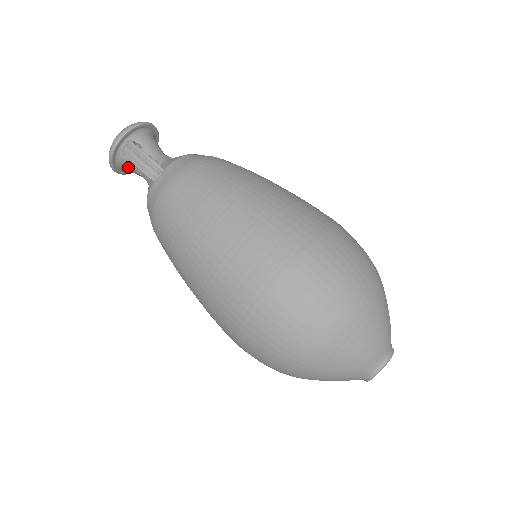
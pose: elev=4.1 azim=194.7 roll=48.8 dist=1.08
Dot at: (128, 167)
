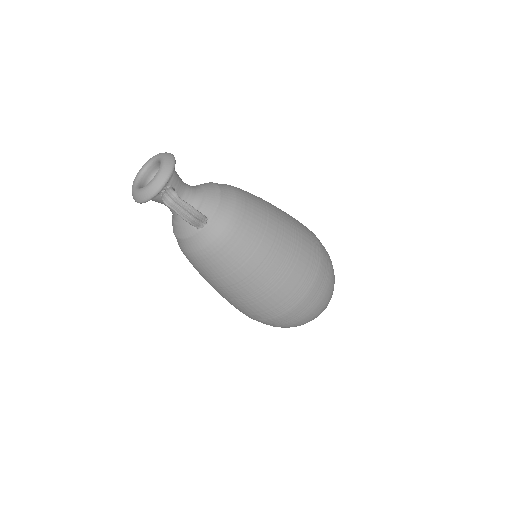
Dot at: occluded
